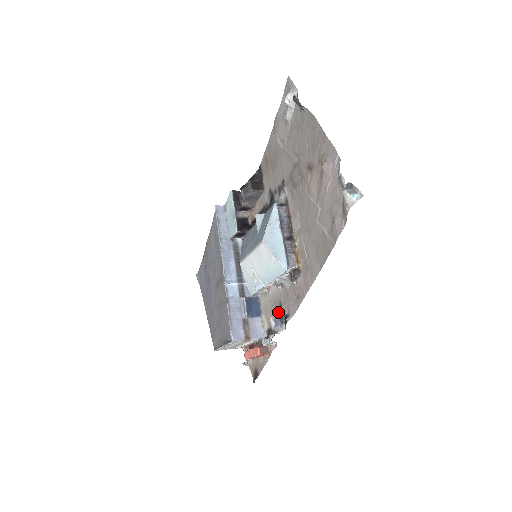
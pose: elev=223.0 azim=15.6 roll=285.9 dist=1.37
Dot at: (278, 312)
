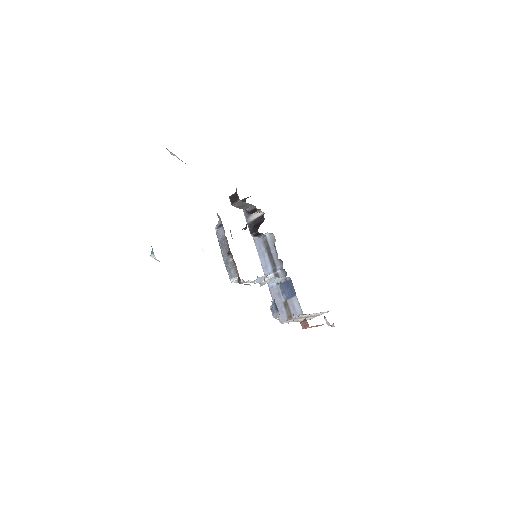
Dot at: (273, 302)
